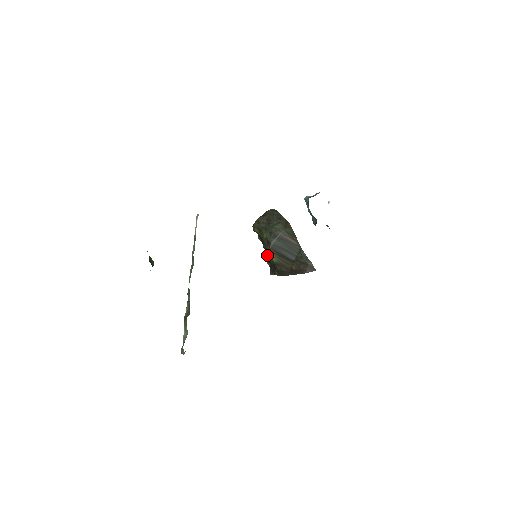
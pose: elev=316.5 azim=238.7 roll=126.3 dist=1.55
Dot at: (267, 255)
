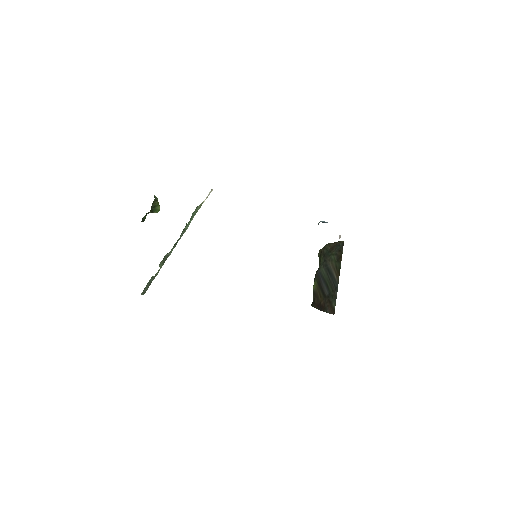
Dot at: occluded
